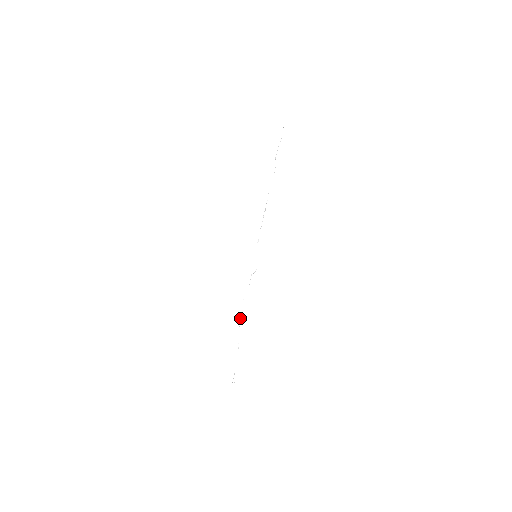
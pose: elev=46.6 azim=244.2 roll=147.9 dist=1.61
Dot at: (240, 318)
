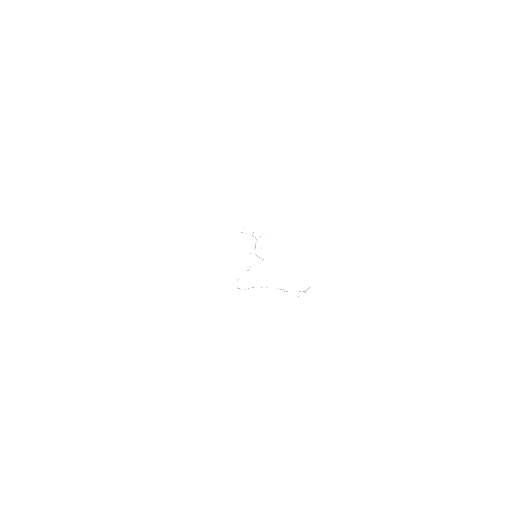
Dot at: occluded
